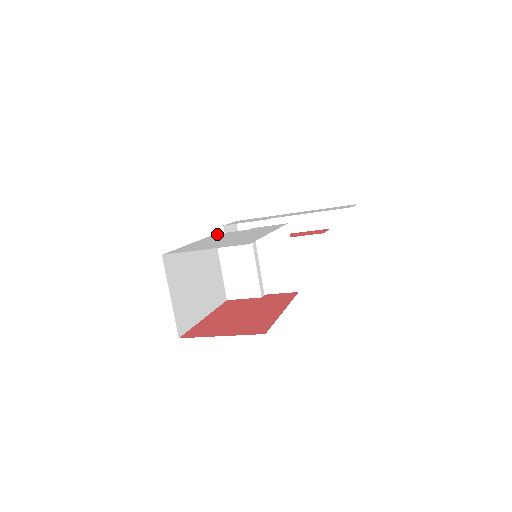
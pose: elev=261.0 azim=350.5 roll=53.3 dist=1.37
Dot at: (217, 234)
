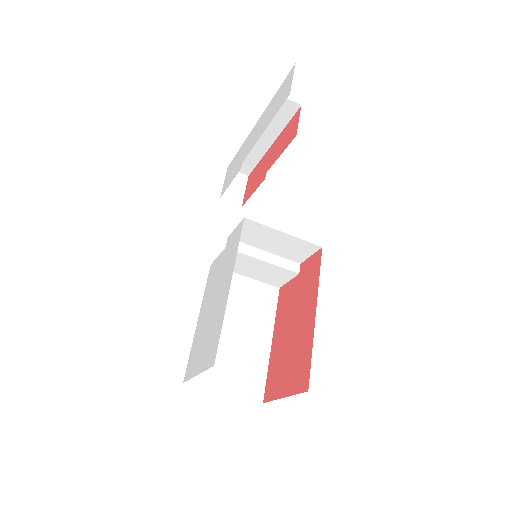
Dot at: (210, 269)
